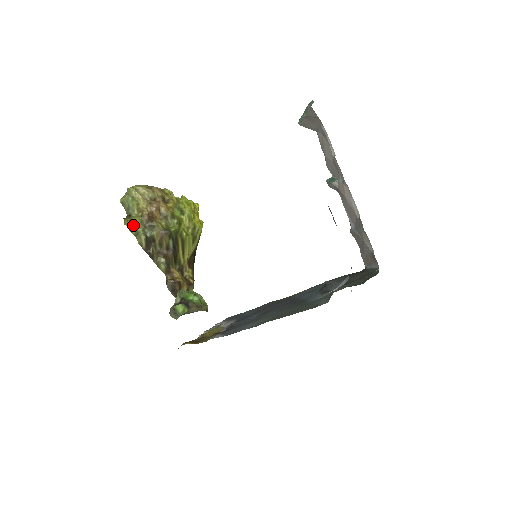
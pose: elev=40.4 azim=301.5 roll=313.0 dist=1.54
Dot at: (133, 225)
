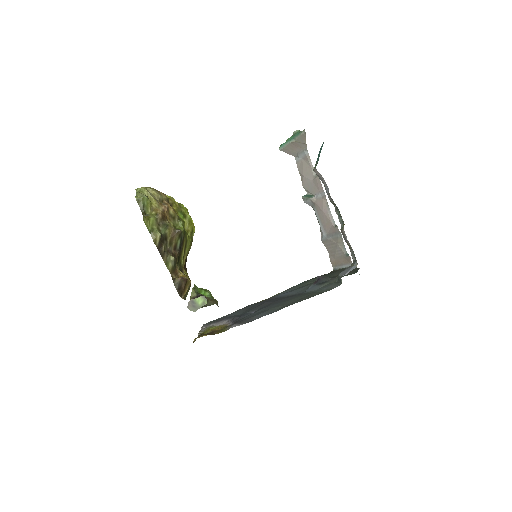
Dot at: (149, 222)
